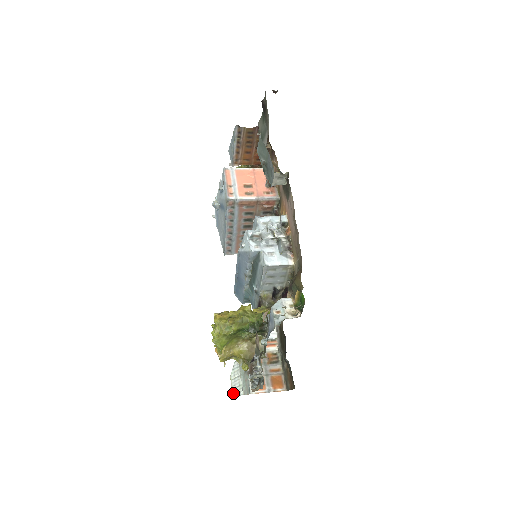
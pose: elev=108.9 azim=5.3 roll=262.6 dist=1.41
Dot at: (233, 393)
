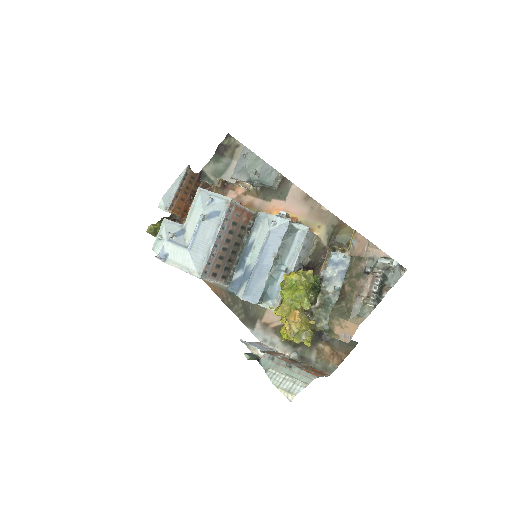
Dot at: (293, 393)
